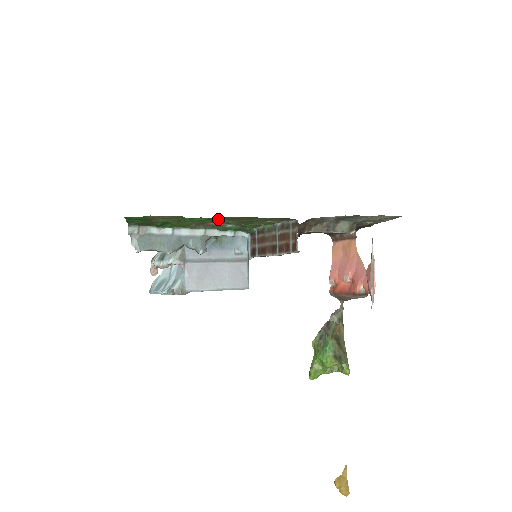
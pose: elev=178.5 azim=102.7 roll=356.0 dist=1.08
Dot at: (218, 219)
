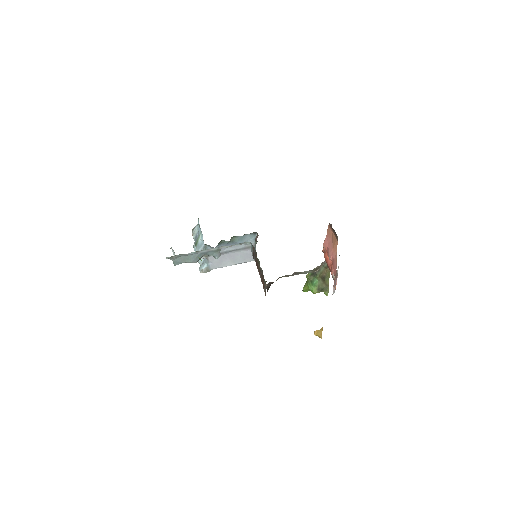
Dot at: occluded
